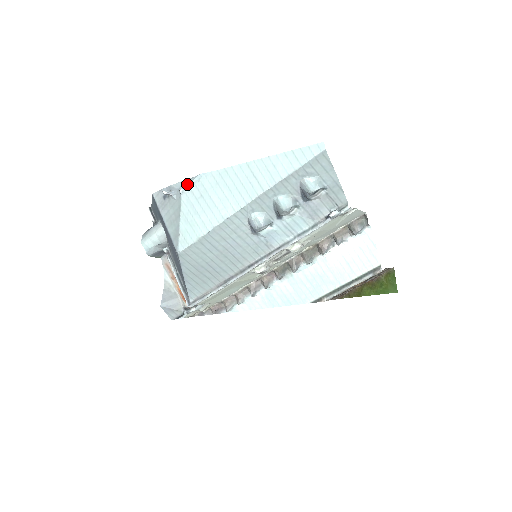
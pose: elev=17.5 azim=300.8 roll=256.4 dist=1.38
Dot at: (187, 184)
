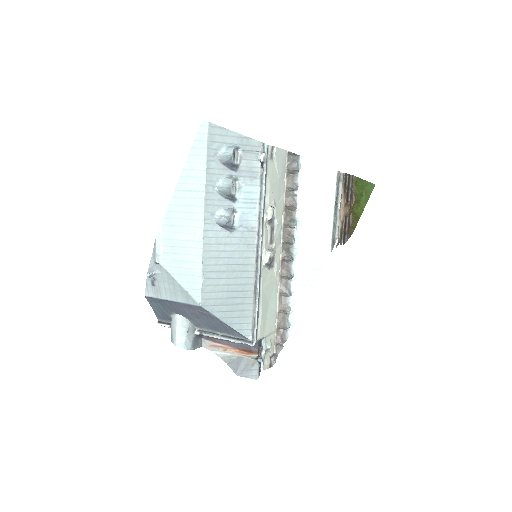
Dot at: (155, 252)
